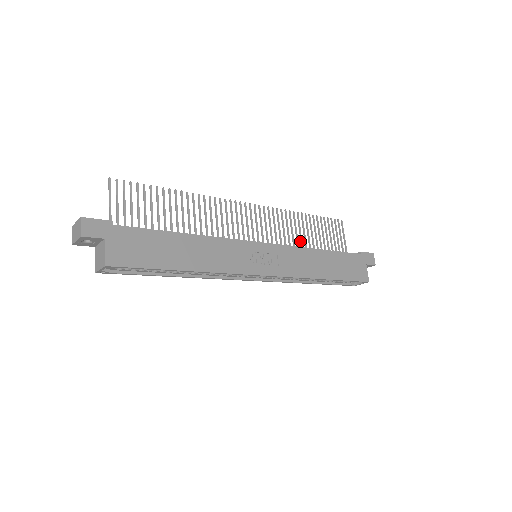
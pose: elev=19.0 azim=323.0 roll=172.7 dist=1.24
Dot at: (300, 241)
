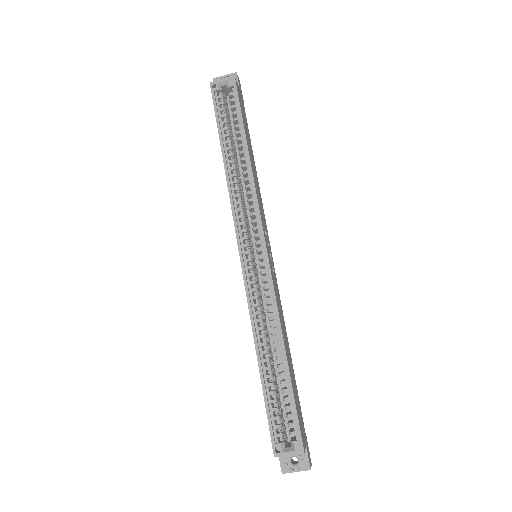
Dot at: occluded
